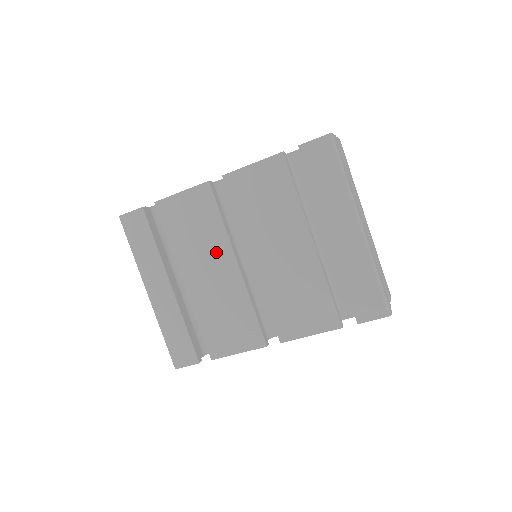
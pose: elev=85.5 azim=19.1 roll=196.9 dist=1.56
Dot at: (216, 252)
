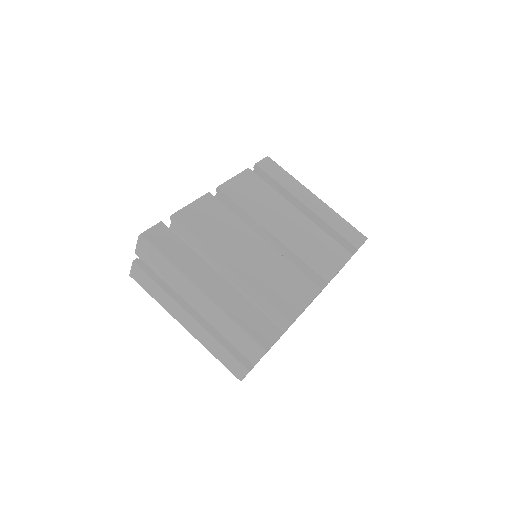
Dot at: (242, 236)
